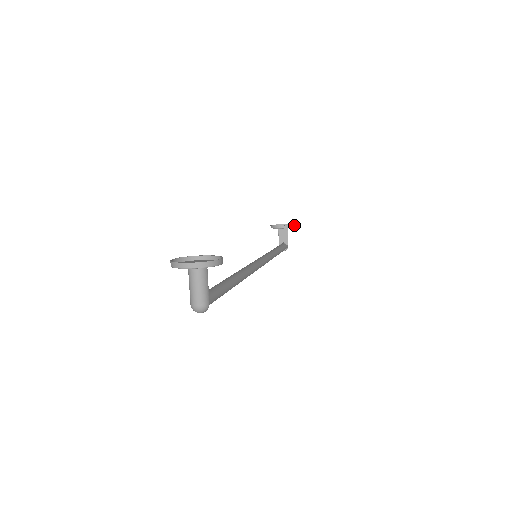
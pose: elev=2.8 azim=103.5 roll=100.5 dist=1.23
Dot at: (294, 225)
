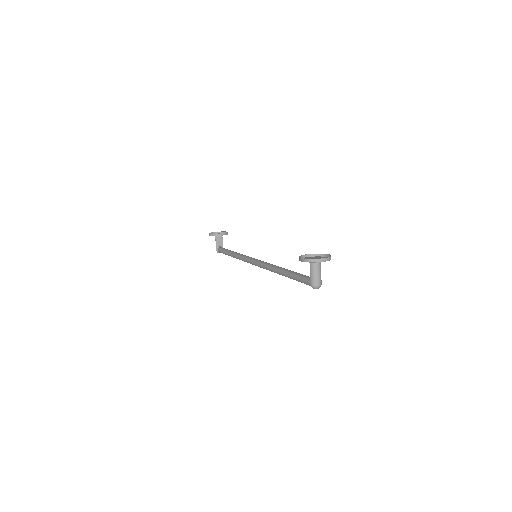
Dot at: occluded
